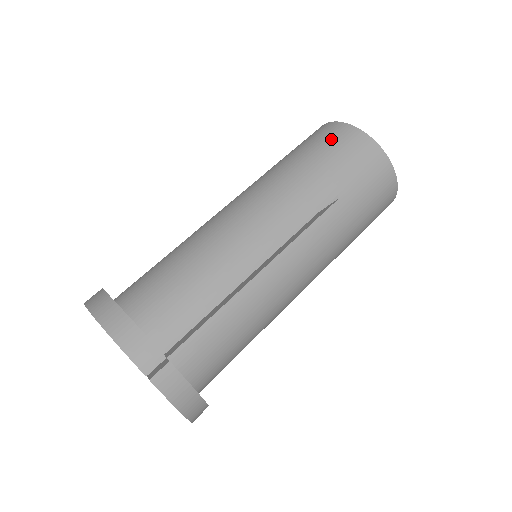
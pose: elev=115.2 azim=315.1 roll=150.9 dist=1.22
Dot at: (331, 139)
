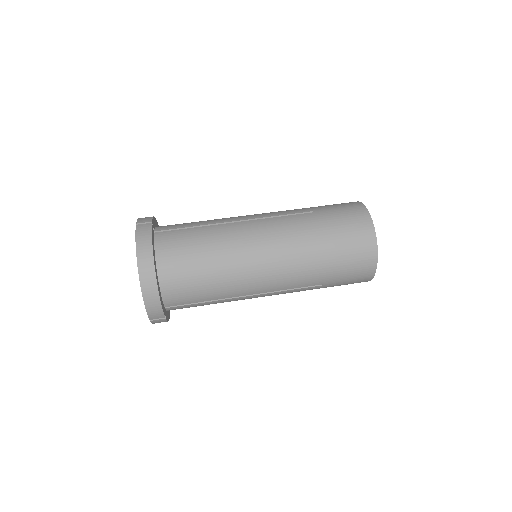
Dot at: occluded
